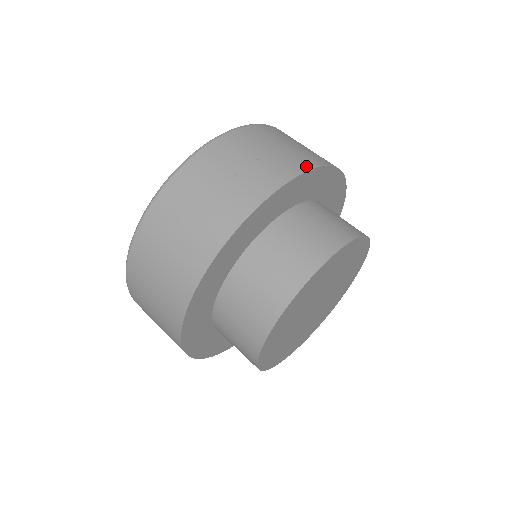
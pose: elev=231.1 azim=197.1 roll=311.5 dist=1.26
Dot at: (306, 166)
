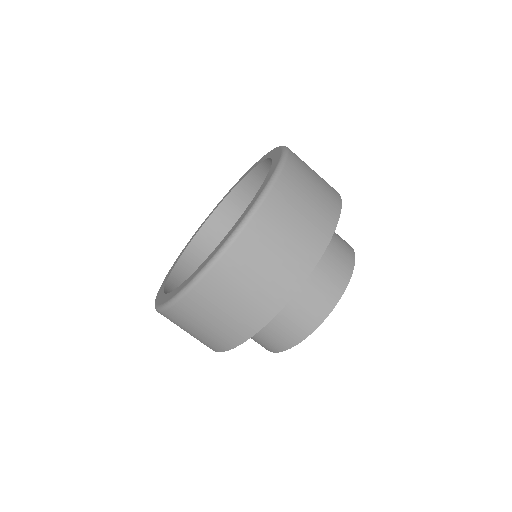
Dot at: (338, 200)
